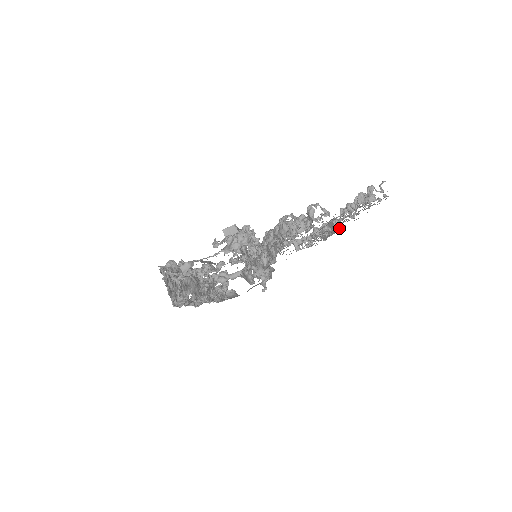
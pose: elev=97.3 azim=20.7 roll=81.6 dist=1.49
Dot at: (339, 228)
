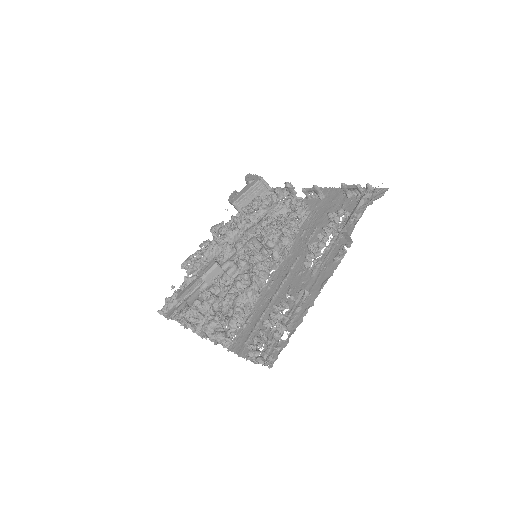
Dot at: (324, 265)
